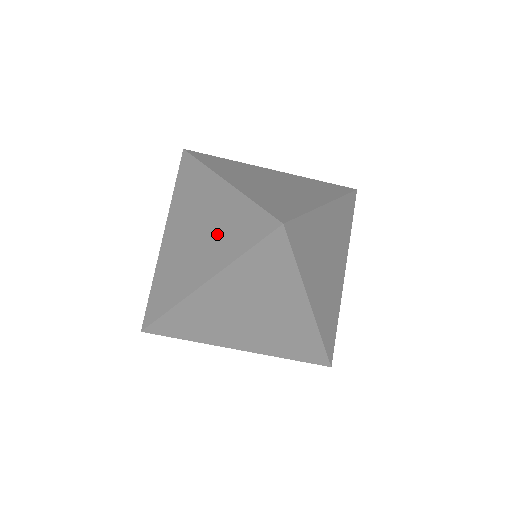
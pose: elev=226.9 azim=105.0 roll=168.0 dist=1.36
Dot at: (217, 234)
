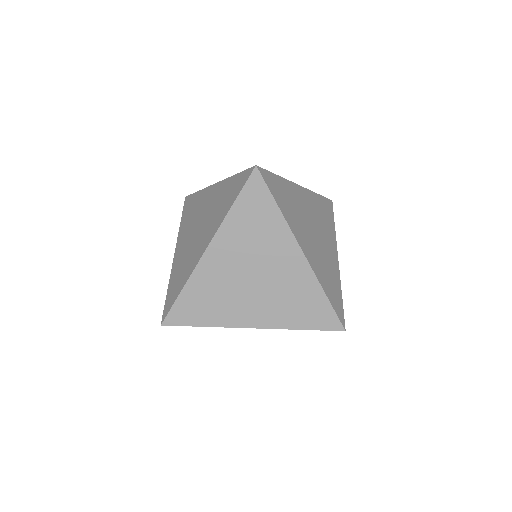
Dot at: (213, 213)
